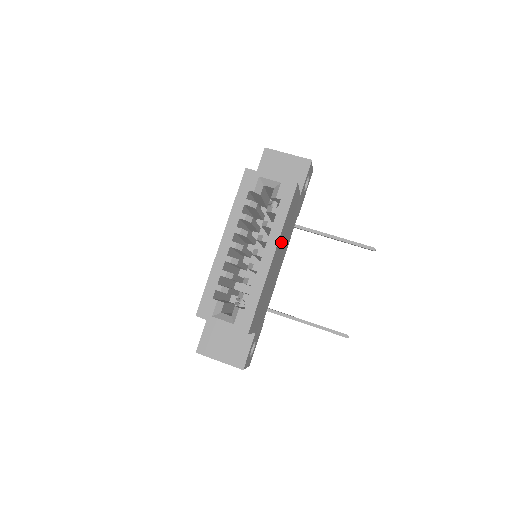
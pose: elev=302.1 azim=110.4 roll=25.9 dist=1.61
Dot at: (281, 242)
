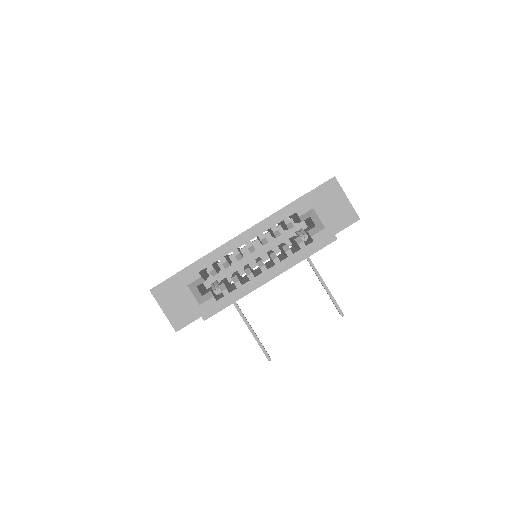
Dot at: occluded
